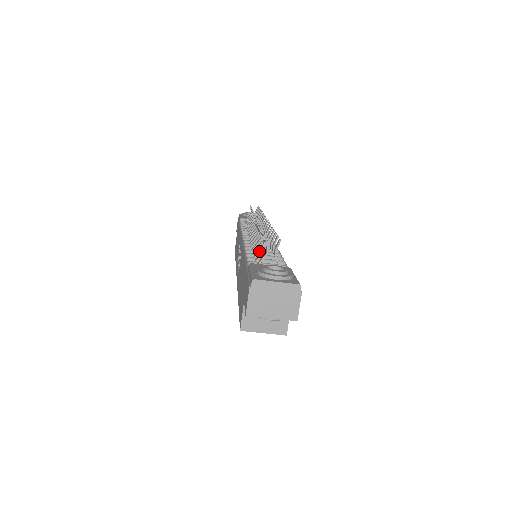
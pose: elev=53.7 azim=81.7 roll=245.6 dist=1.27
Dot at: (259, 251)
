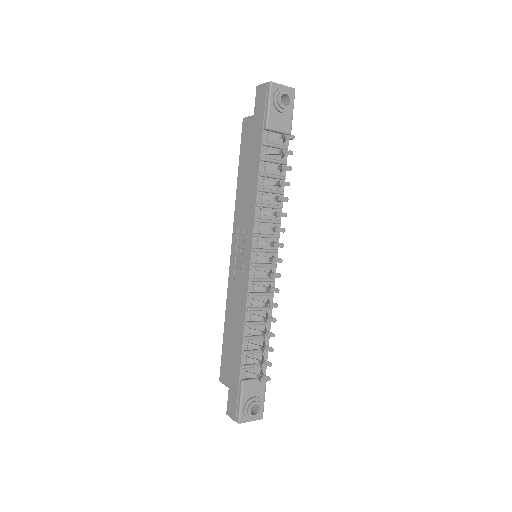
Dot at: occluded
